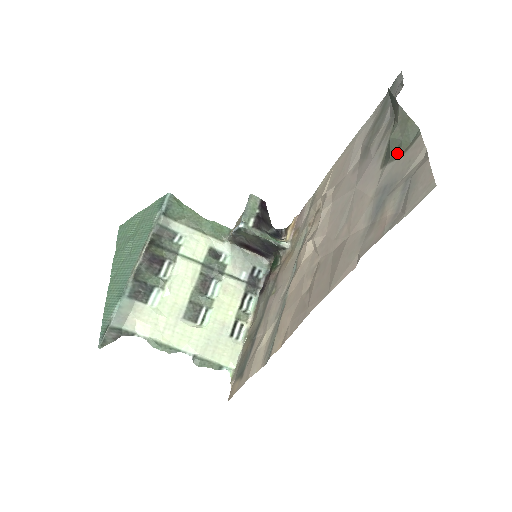
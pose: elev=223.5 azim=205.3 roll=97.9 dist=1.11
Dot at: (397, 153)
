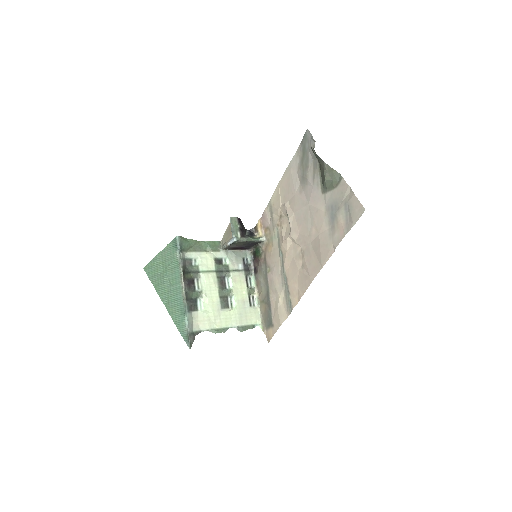
Dot at: (331, 187)
